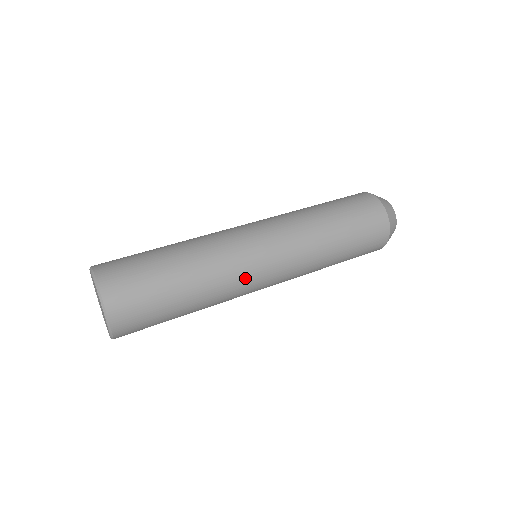
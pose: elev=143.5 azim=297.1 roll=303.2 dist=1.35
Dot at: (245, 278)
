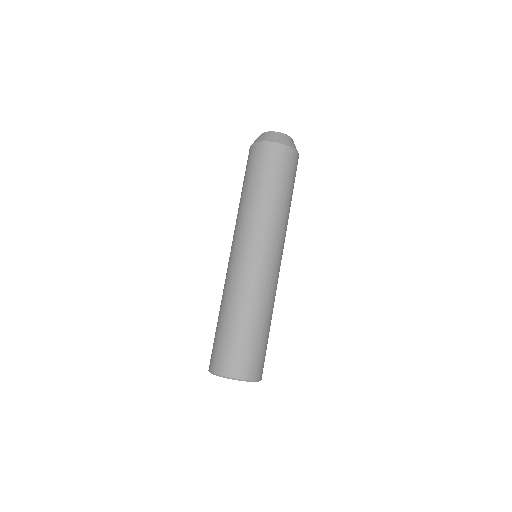
Dot at: (263, 277)
